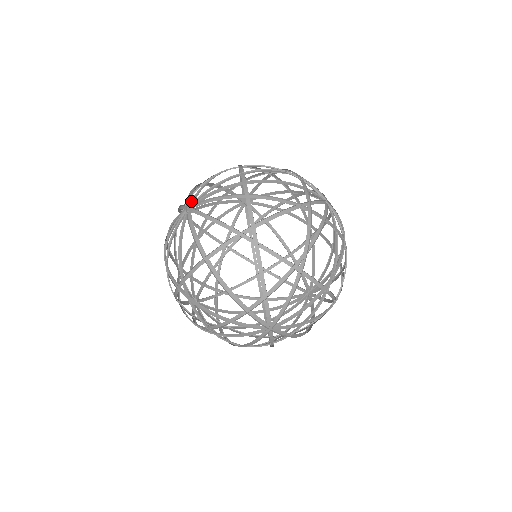
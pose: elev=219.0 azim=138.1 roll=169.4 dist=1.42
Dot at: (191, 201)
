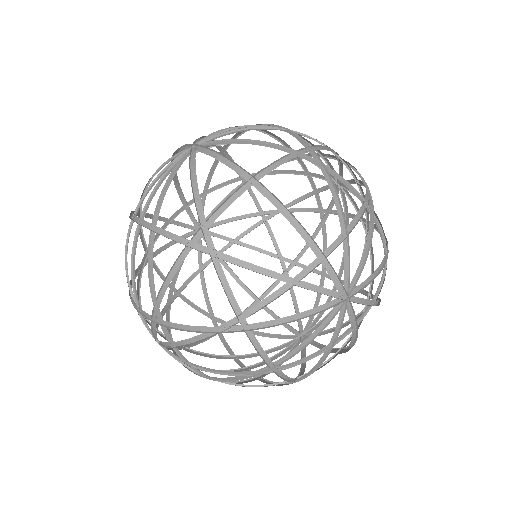
Dot at: (192, 144)
